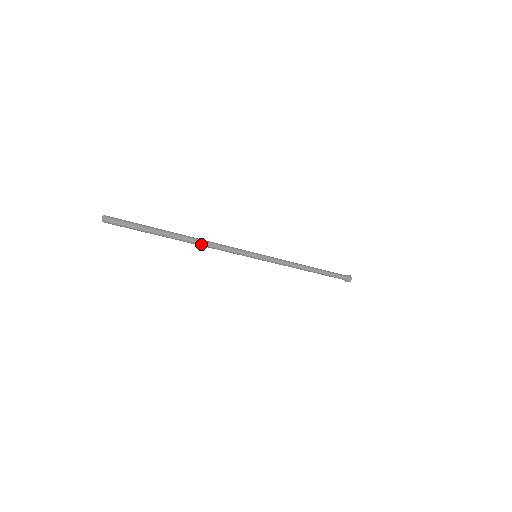
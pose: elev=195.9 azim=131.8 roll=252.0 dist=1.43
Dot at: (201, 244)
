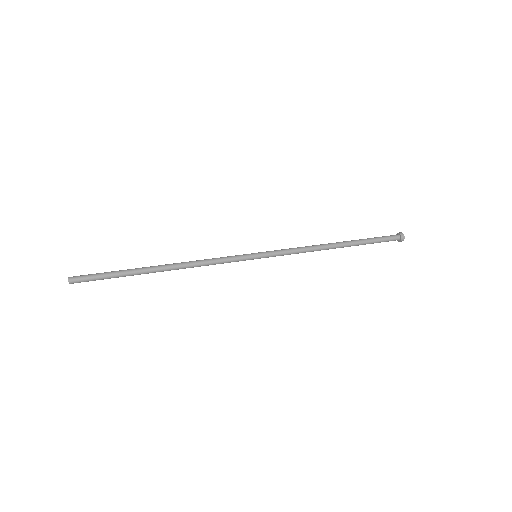
Dot at: (181, 267)
